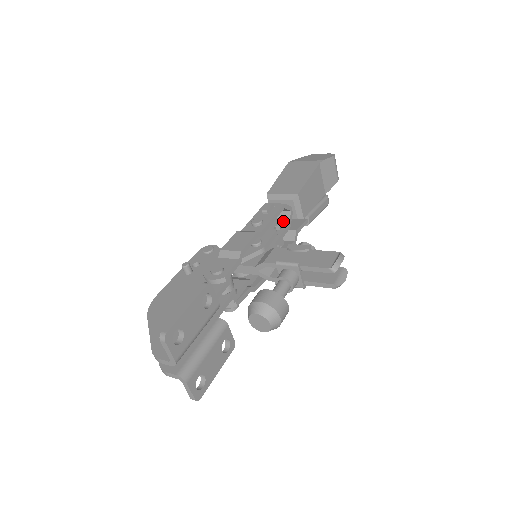
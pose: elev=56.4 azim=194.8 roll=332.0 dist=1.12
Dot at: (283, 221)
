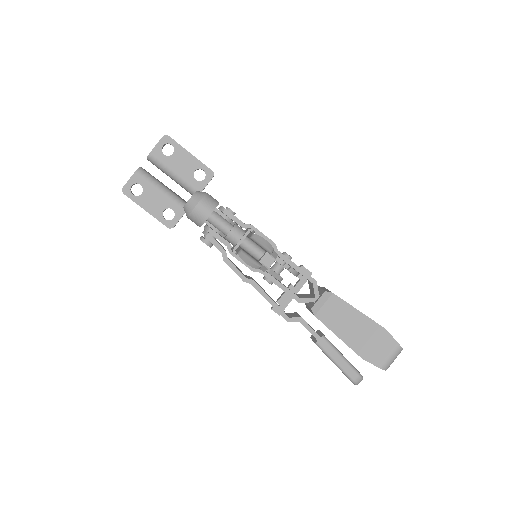
Dot at: (303, 297)
